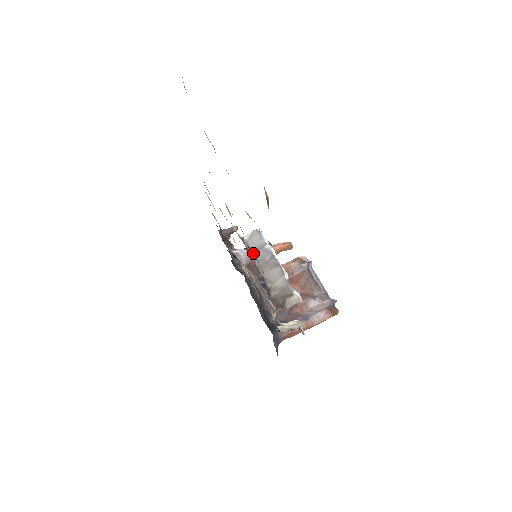
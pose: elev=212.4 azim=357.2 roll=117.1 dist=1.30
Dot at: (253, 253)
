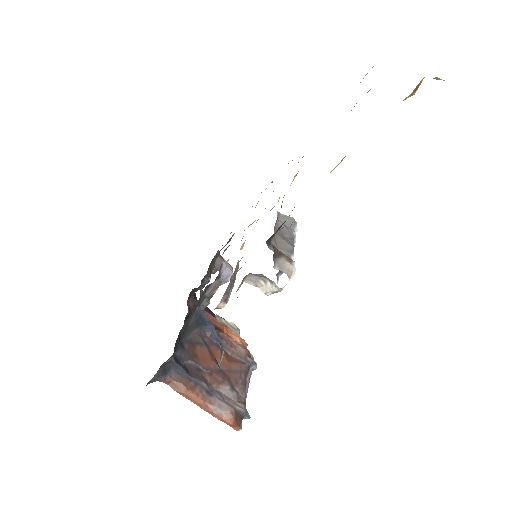
Dot at: occluded
